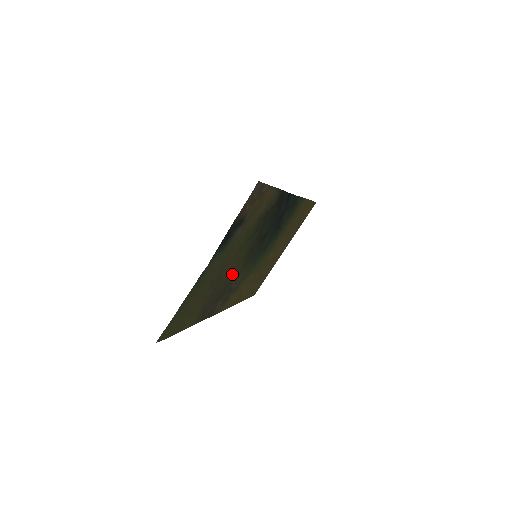
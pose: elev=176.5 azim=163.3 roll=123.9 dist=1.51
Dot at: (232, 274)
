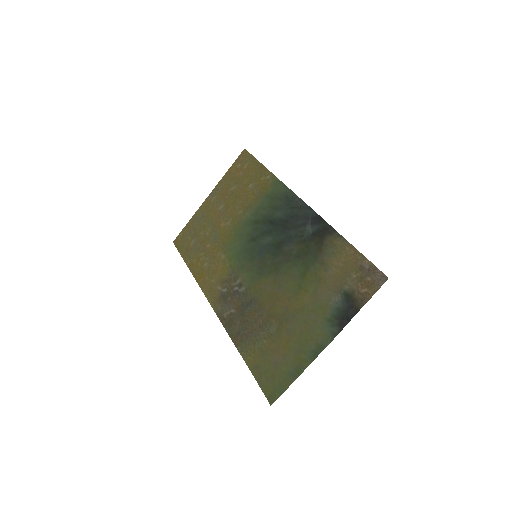
Dot at: (264, 294)
